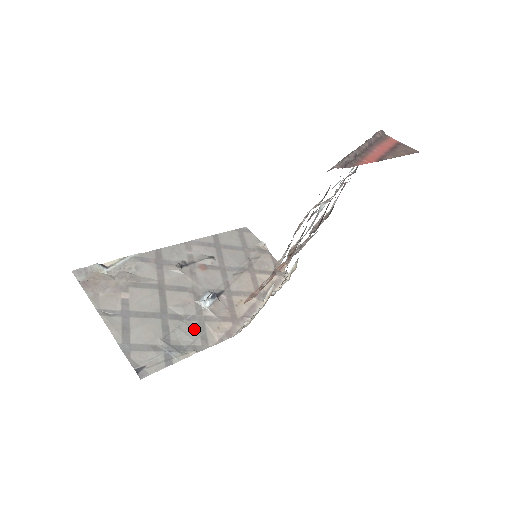
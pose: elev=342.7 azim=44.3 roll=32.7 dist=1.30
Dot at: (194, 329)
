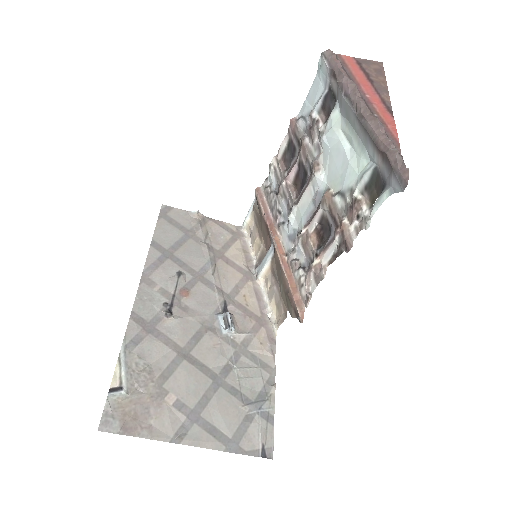
Dot at: (249, 366)
